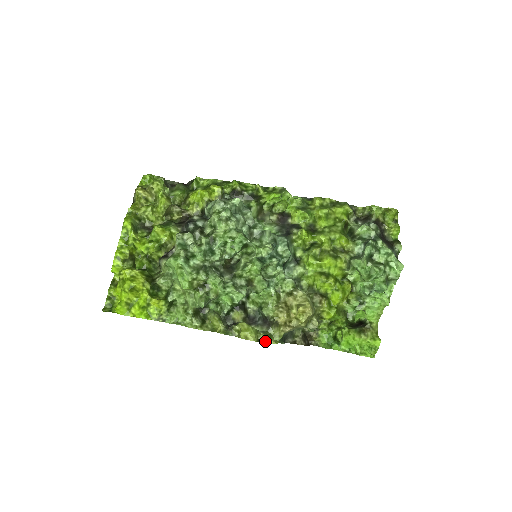
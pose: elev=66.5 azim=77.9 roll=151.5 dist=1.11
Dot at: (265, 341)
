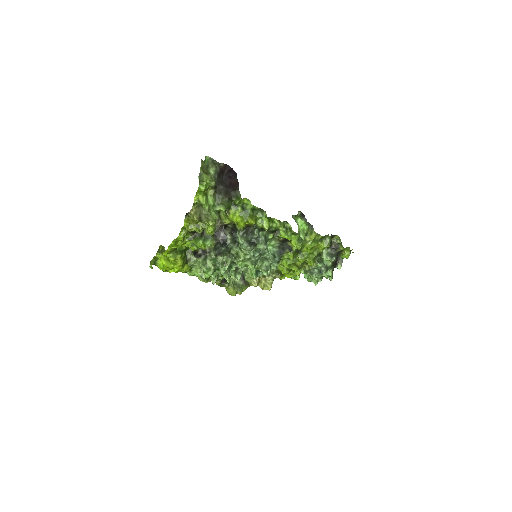
Dot at: (239, 294)
